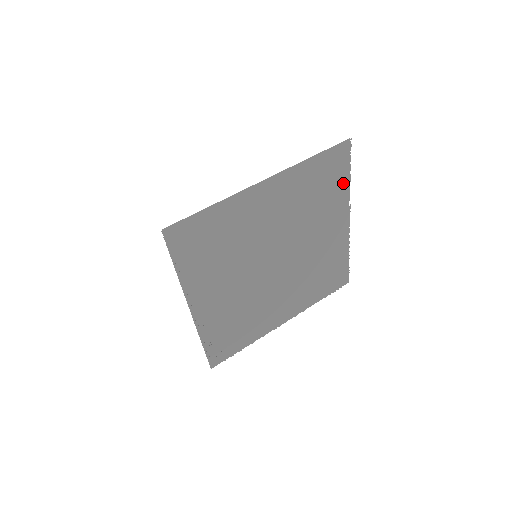
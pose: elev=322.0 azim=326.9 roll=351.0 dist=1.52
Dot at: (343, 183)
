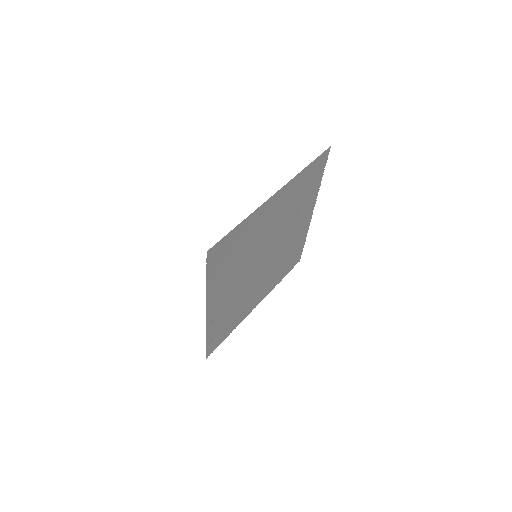
Dot at: (317, 183)
